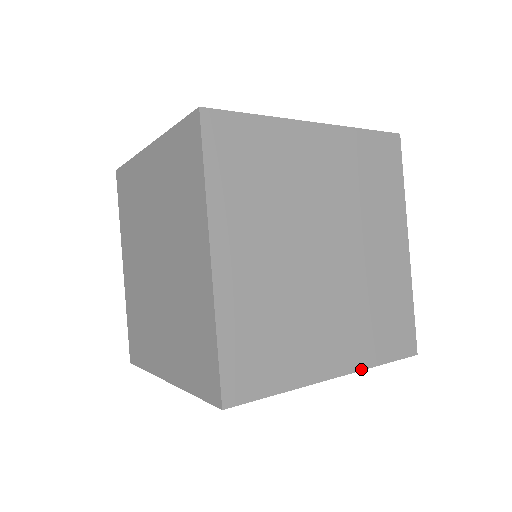
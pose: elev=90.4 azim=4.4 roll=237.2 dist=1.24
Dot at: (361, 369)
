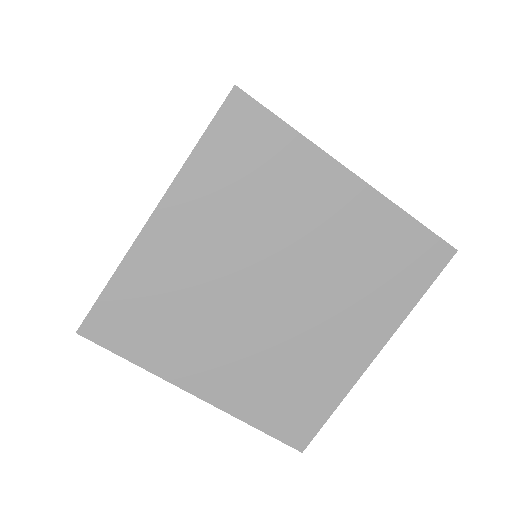
Dot at: (229, 412)
